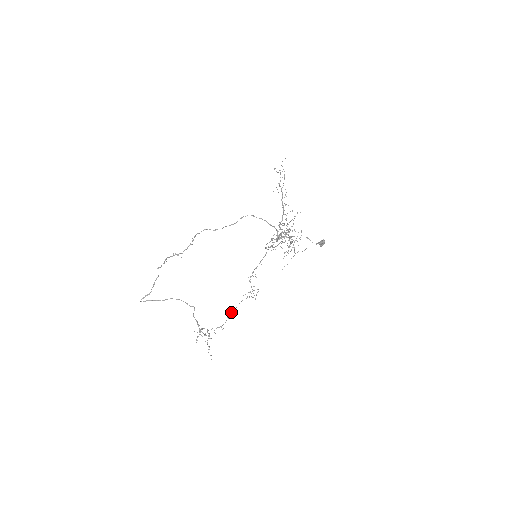
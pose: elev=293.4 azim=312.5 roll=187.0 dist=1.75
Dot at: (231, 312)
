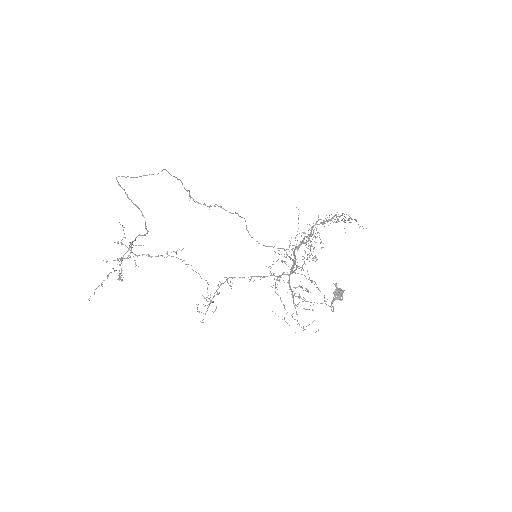
Dot at: (176, 257)
